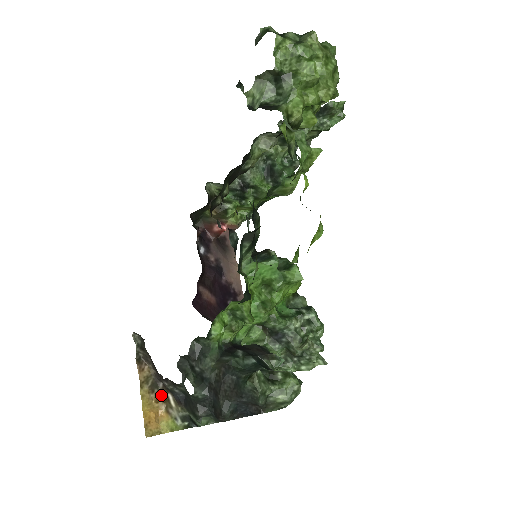
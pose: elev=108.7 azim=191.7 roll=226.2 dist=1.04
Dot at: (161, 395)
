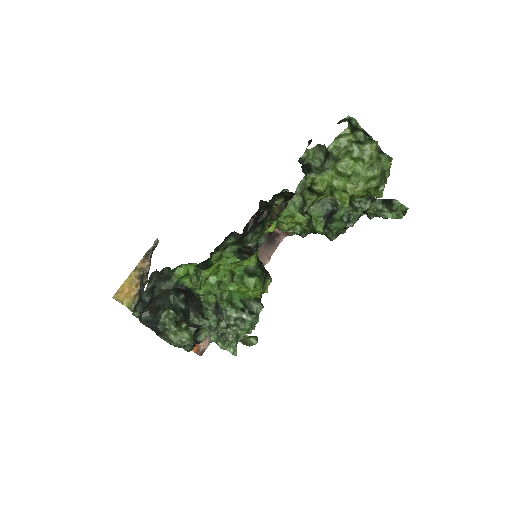
Dot at: occluded
